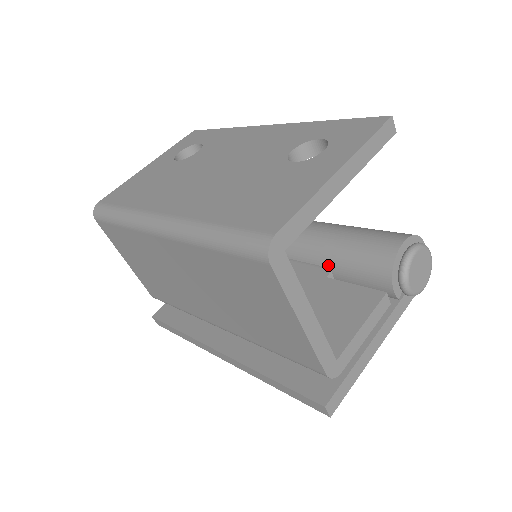
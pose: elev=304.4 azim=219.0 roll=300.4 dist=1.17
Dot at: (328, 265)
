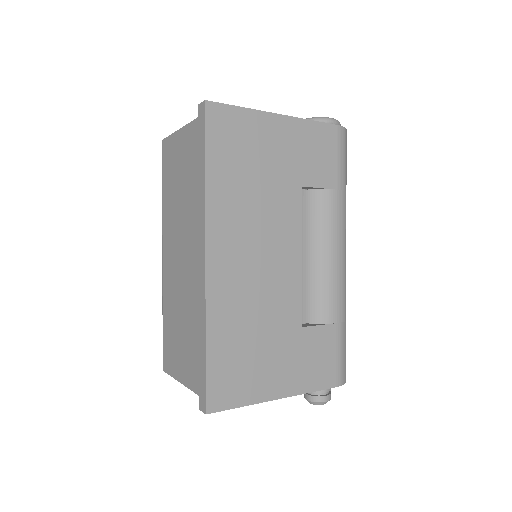
Dot at: occluded
